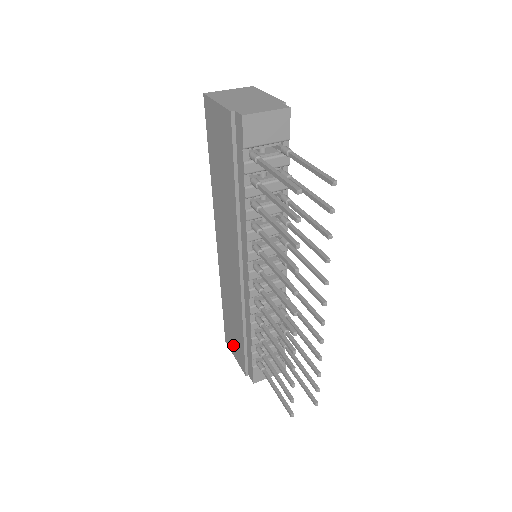
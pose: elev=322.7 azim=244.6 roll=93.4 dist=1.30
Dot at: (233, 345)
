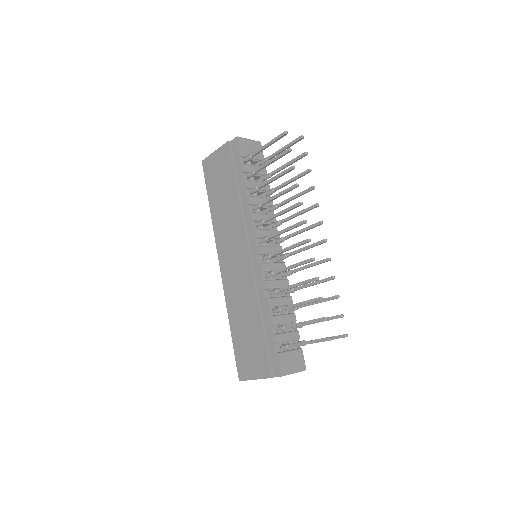
Dot at: (250, 364)
